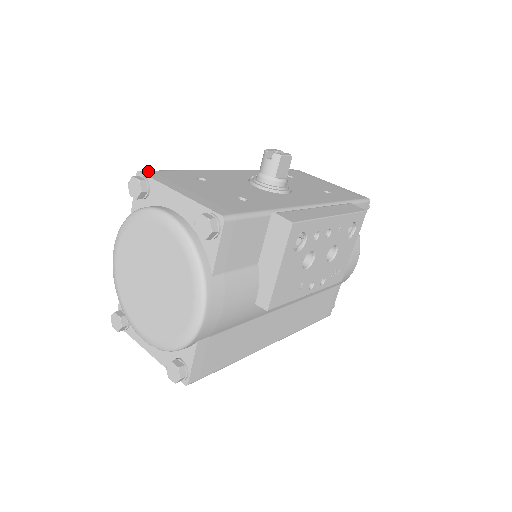
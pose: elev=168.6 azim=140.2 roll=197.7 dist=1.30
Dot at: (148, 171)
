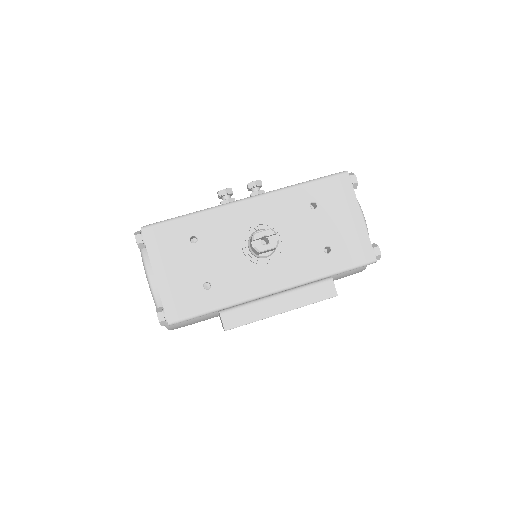
Dot at: (149, 229)
